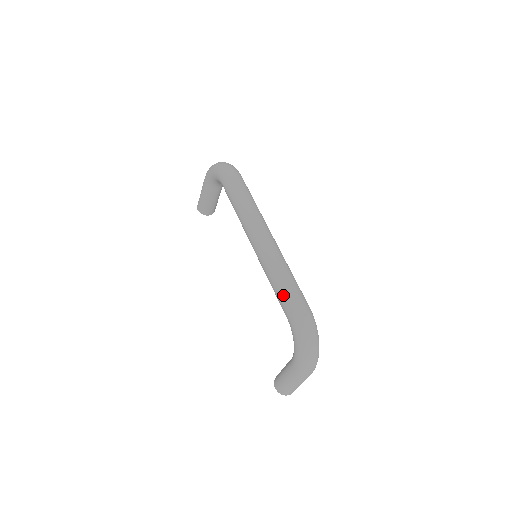
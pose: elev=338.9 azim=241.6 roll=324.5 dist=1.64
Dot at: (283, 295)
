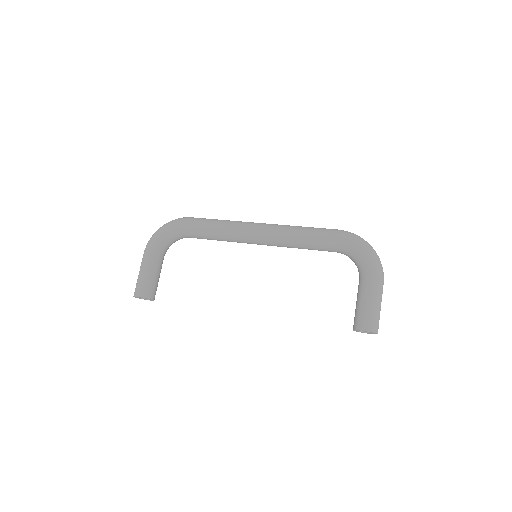
Dot at: (319, 231)
